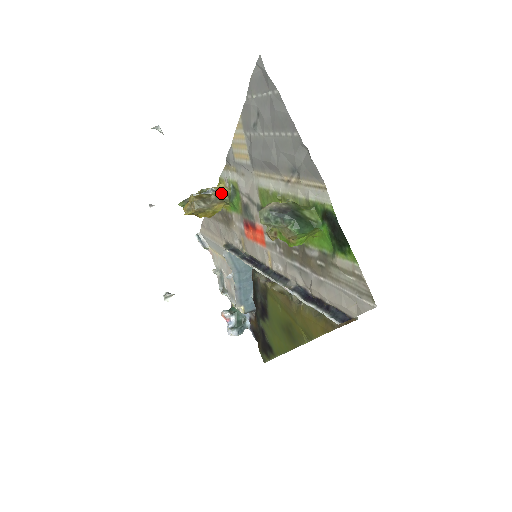
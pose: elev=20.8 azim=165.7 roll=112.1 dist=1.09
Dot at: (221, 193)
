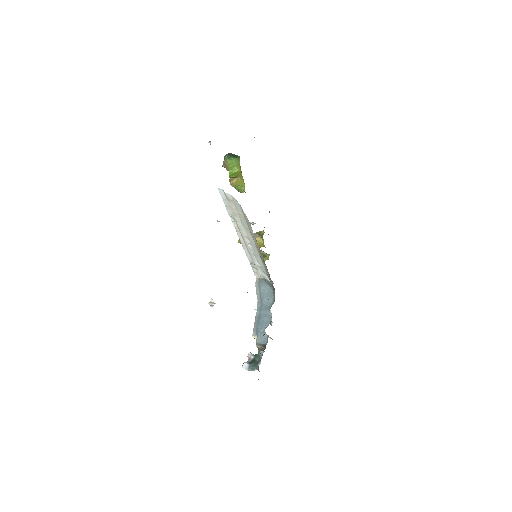
Dot at: (262, 233)
